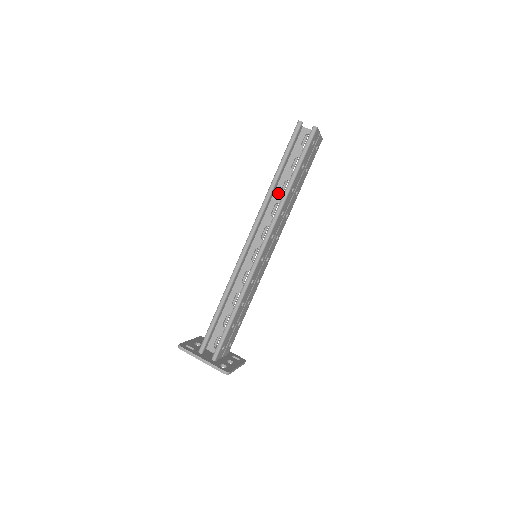
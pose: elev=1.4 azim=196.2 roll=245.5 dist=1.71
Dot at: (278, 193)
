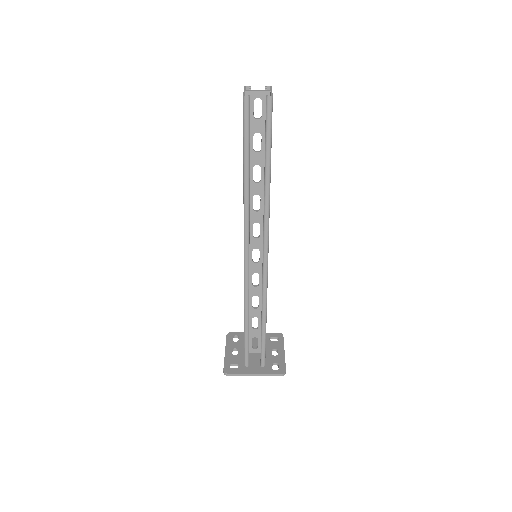
Dot at: (251, 184)
